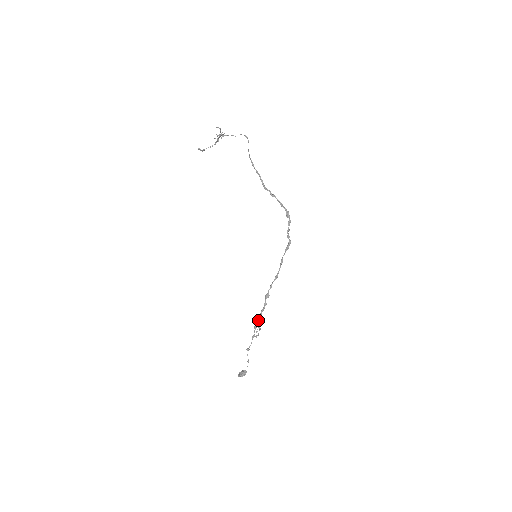
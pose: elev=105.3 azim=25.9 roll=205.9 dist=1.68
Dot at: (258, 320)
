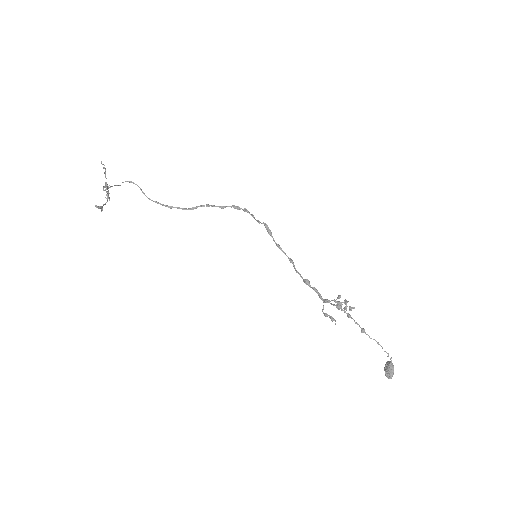
Dot at: occluded
